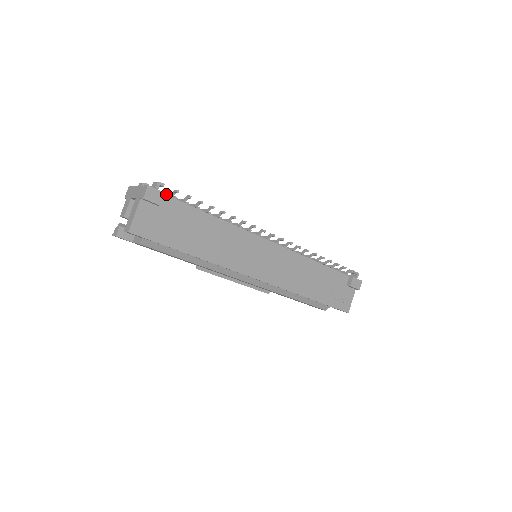
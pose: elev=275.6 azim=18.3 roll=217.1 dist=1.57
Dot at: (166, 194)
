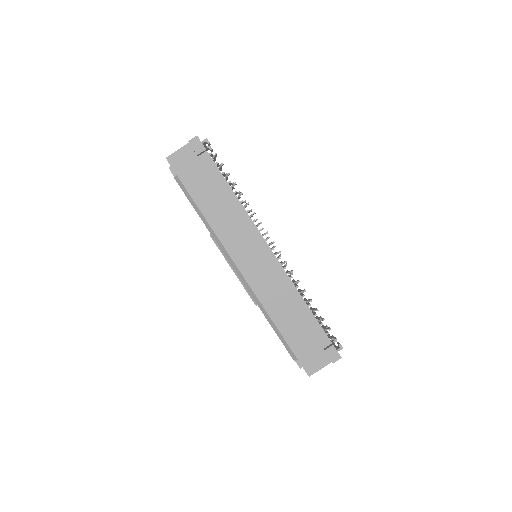
Dot at: occluded
